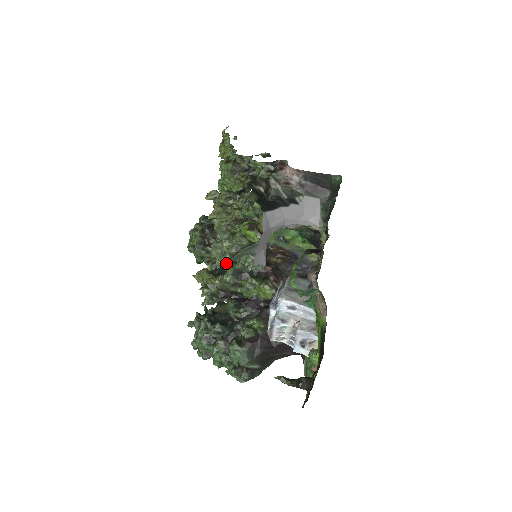
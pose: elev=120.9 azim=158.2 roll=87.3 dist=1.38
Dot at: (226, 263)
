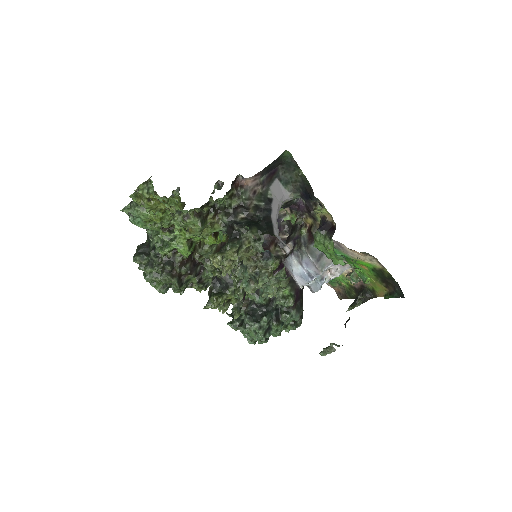
Dot at: occluded
